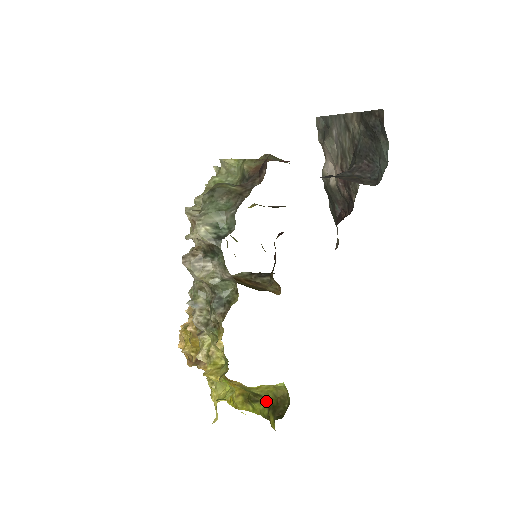
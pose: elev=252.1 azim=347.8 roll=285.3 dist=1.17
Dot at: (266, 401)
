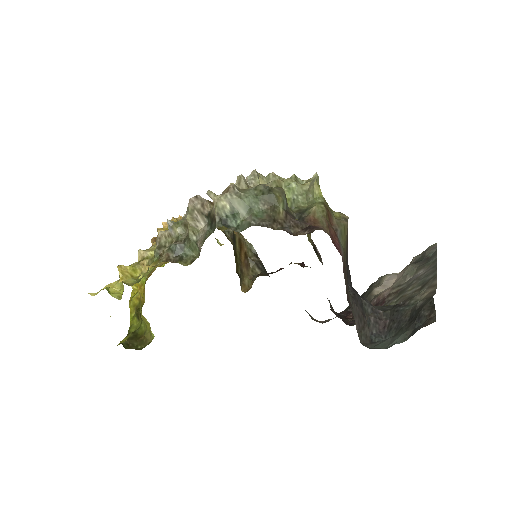
Dot at: (140, 326)
